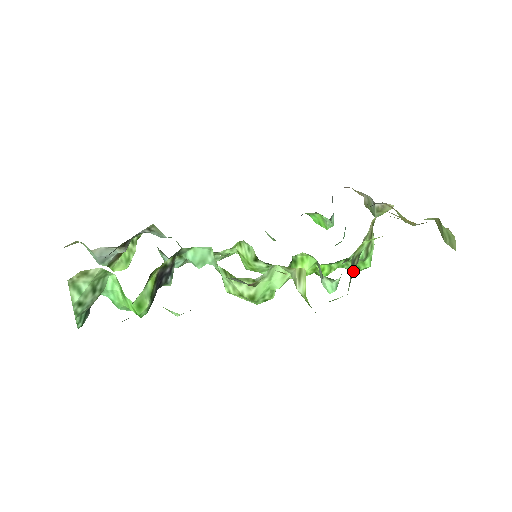
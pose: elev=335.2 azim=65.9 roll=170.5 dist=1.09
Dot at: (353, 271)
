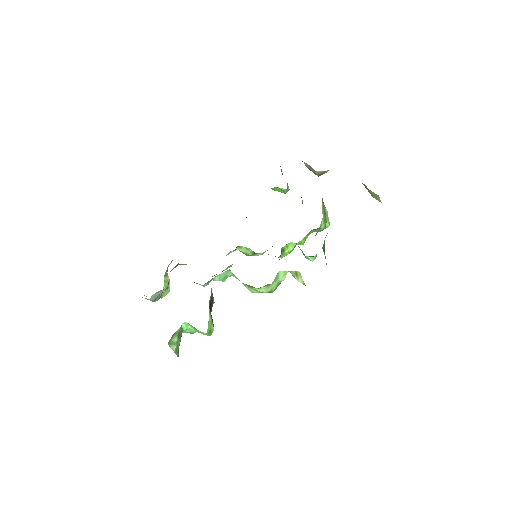
Dot at: occluded
